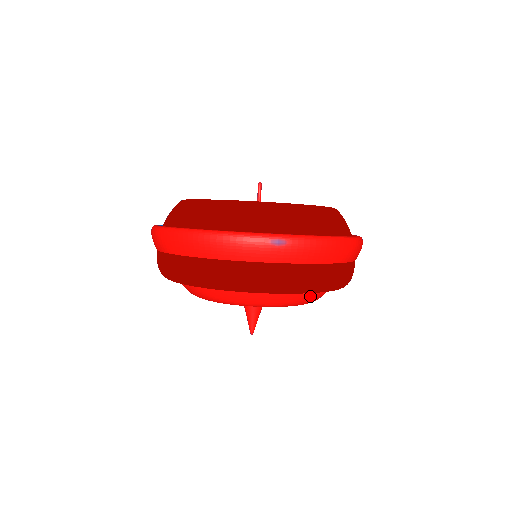
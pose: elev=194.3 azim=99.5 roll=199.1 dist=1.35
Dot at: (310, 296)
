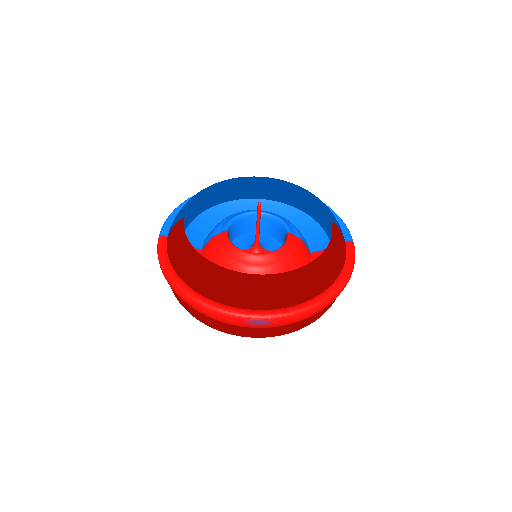
Dot at: occluded
